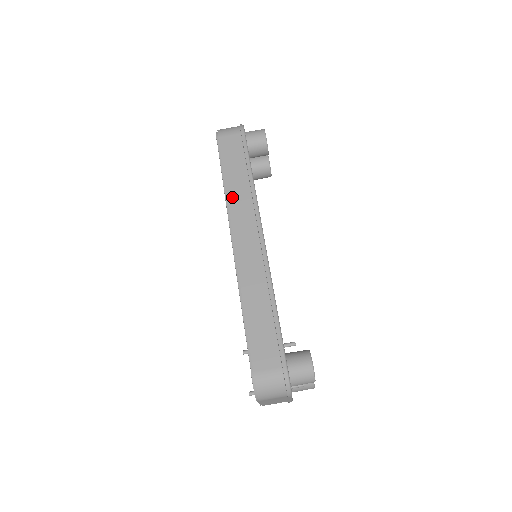
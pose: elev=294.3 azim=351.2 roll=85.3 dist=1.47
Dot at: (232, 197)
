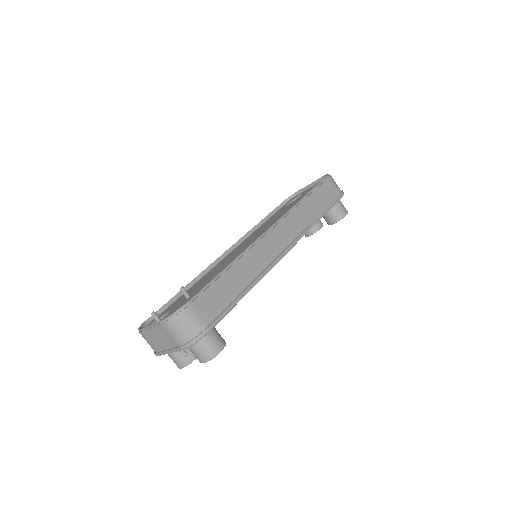
Dot at: (298, 211)
